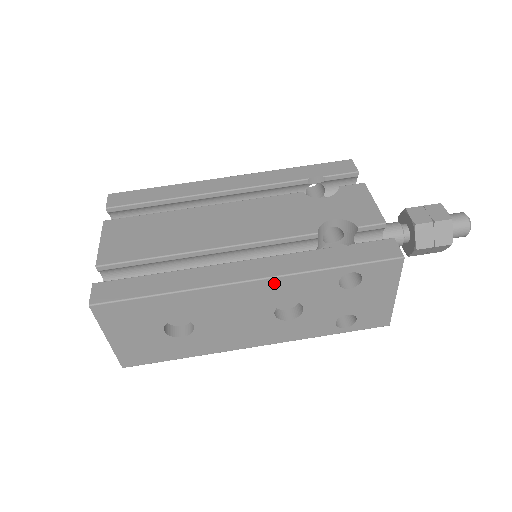
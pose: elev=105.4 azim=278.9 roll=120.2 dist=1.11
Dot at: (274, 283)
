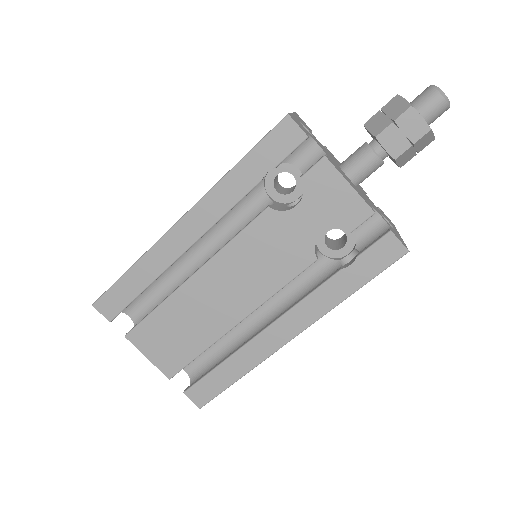
Dot at: occluded
